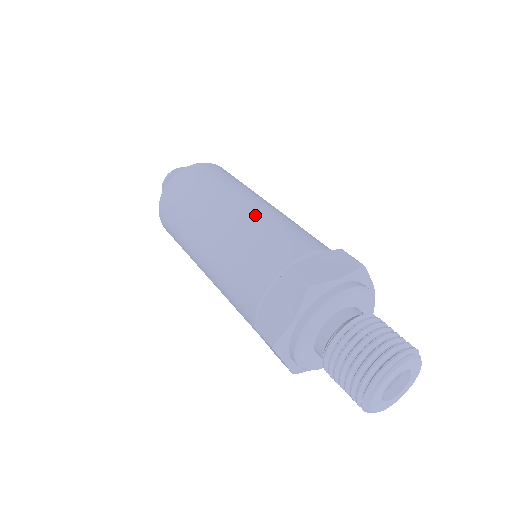
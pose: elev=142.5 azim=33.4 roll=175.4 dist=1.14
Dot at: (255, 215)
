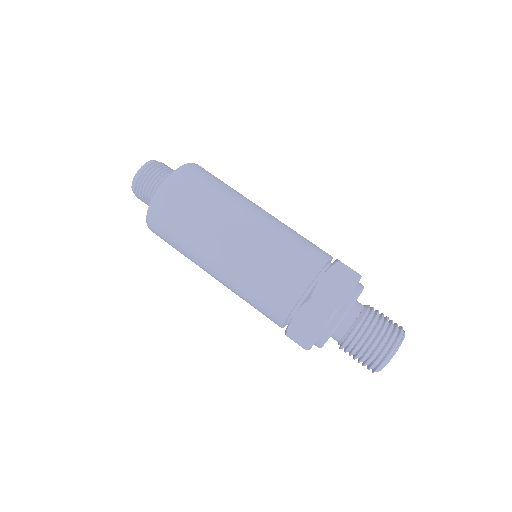
Dot at: (259, 239)
